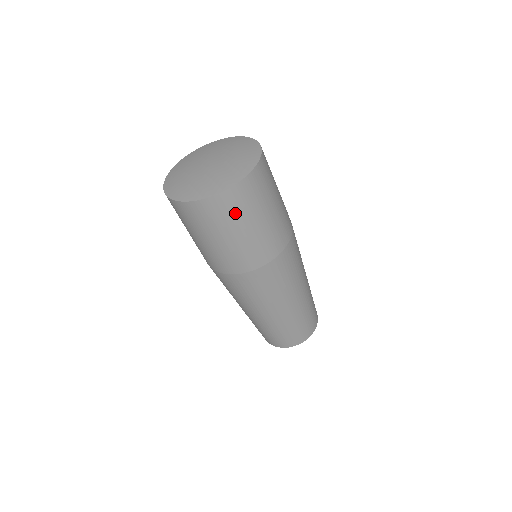
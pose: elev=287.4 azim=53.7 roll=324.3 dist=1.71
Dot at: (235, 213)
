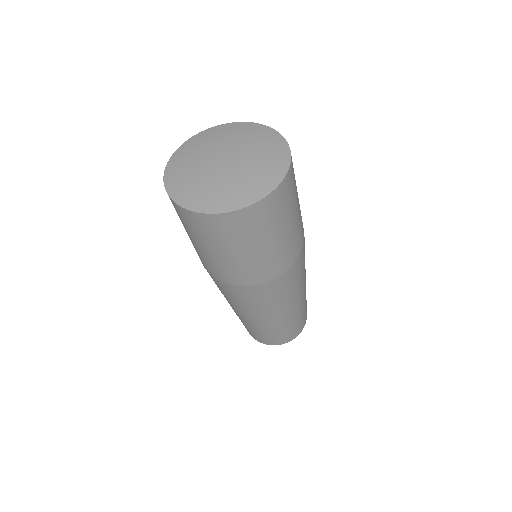
Dot at: (223, 235)
